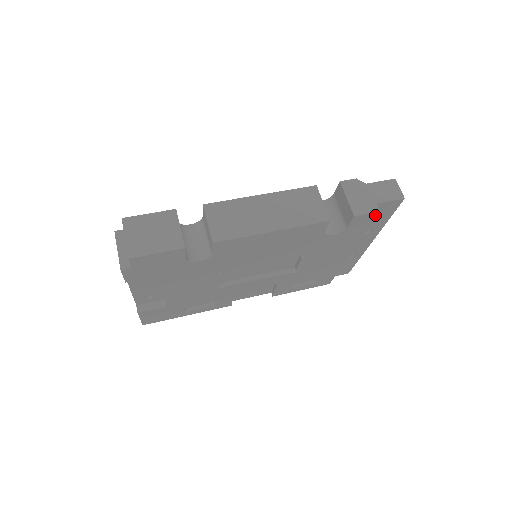
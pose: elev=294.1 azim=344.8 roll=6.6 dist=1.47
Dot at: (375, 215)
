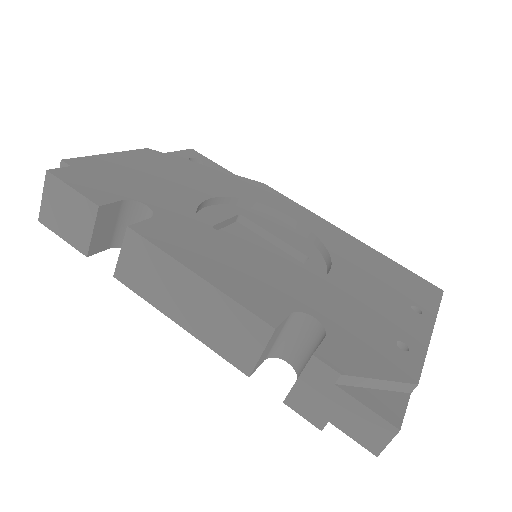
Dot at: occluded
